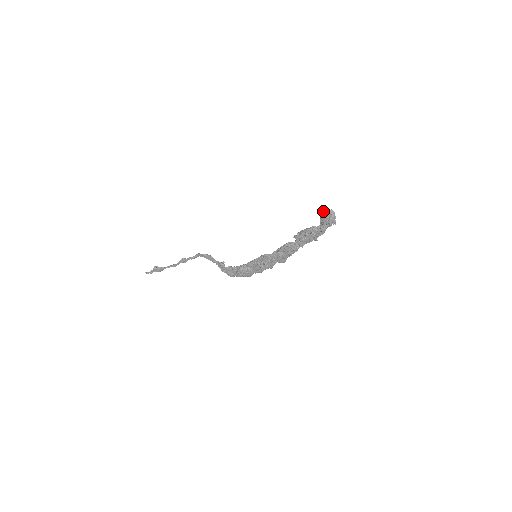
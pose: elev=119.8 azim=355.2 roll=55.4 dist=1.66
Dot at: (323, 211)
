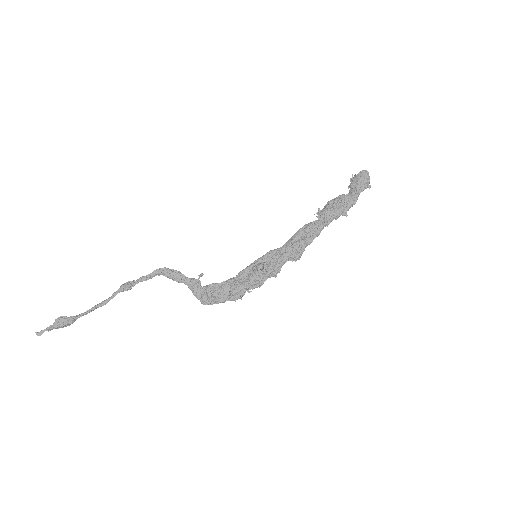
Dot at: (352, 177)
